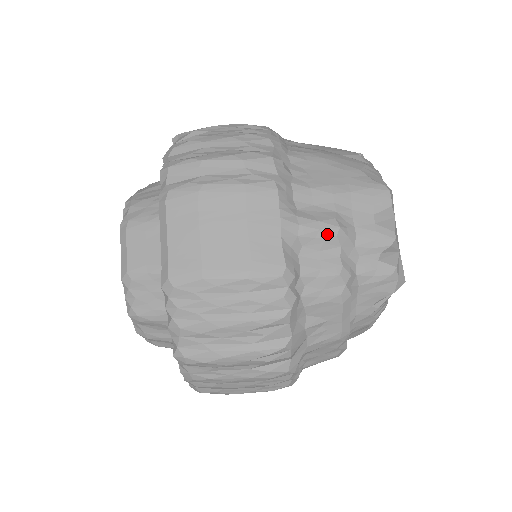
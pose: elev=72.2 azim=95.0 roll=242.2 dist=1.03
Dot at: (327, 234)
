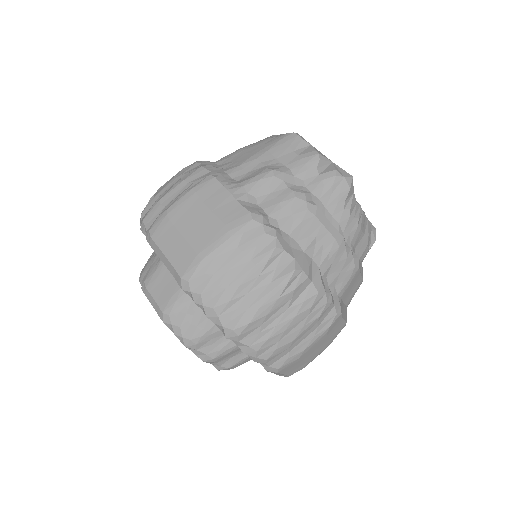
Dot at: (267, 179)
